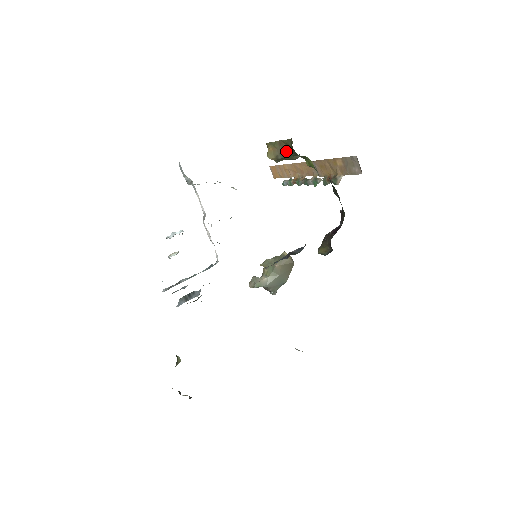
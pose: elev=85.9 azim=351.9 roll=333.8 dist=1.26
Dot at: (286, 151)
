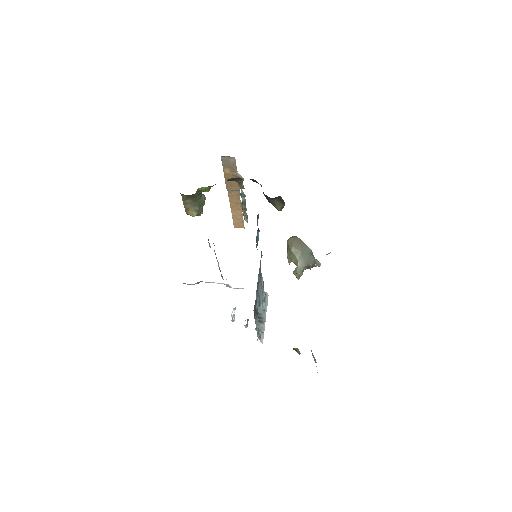
Dot at: (193, 202)
